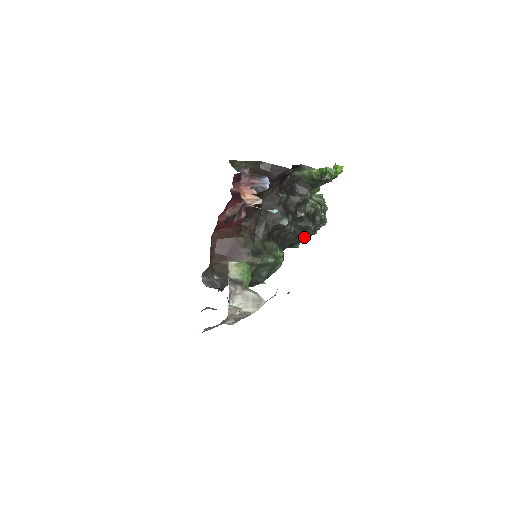
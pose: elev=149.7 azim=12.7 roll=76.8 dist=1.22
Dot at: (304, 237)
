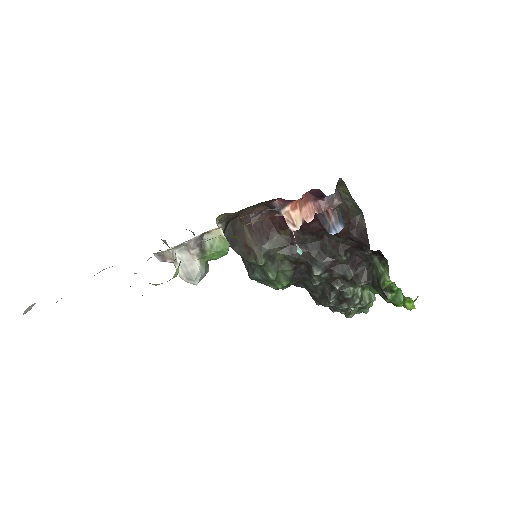
Dot at: (319, 300)
